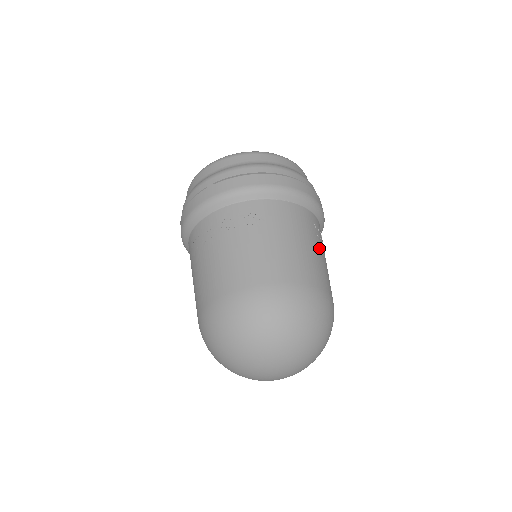
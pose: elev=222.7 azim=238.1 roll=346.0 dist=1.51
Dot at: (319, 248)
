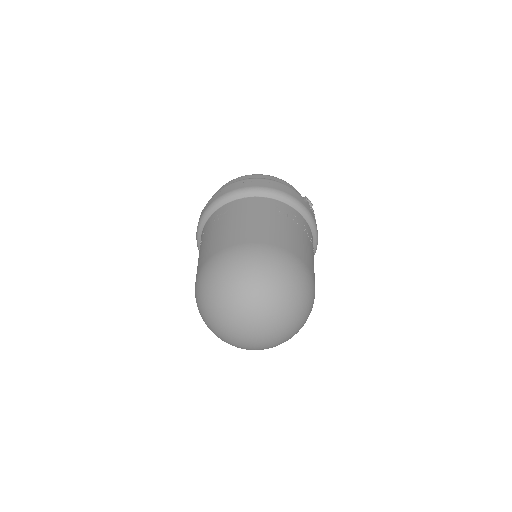
Dot at: (280, 221)
